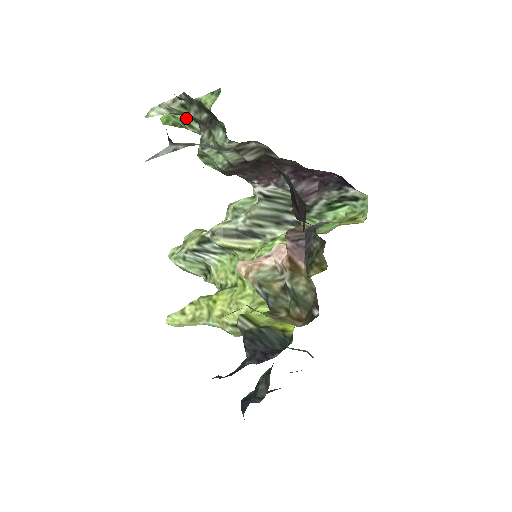
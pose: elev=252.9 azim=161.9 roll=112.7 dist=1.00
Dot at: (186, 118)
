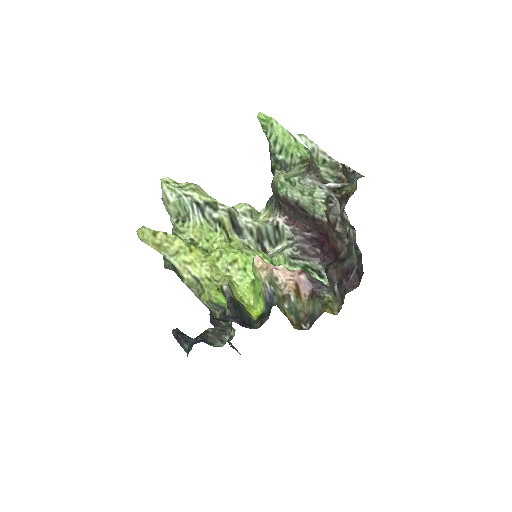
Dot at: (279, 137)
